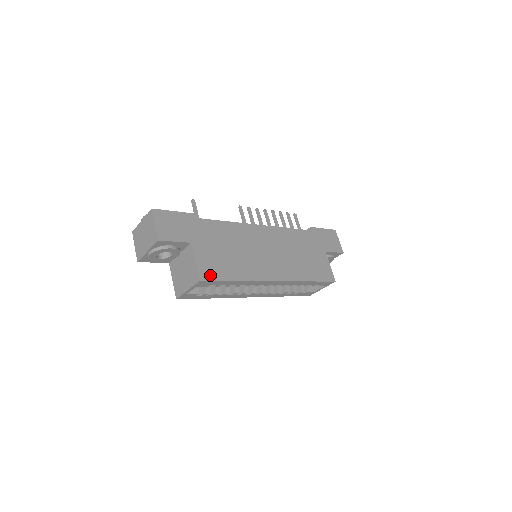
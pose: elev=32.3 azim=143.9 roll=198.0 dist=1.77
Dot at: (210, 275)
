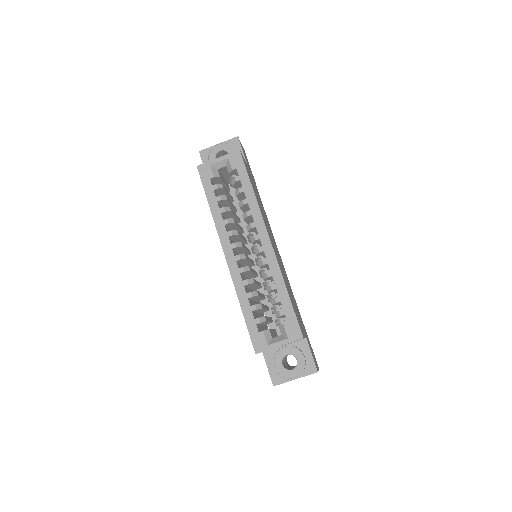
Dot at: (245, 164)
